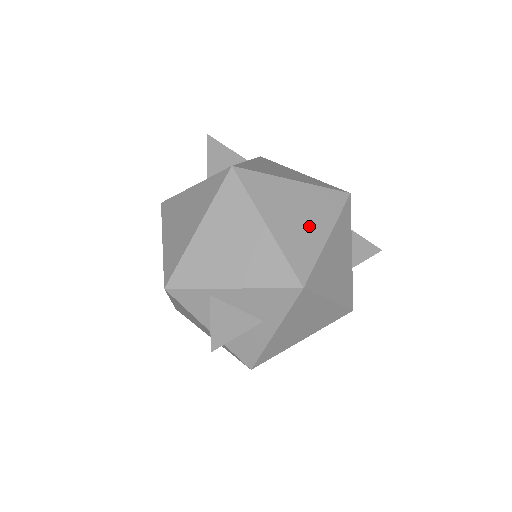
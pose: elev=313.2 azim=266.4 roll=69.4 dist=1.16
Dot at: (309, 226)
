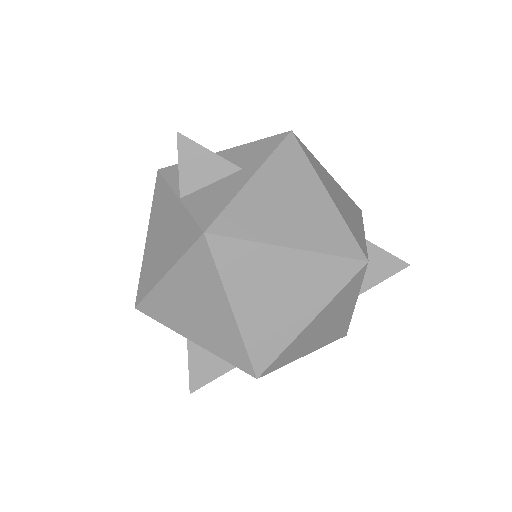
Dot at: occluded
